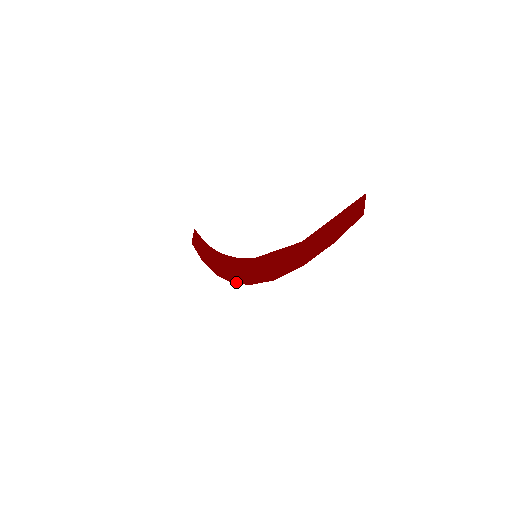
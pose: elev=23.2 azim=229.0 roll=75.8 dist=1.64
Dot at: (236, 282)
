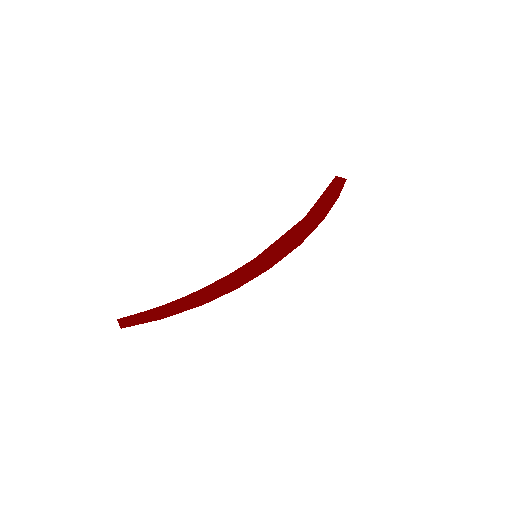
Dot at: (246, 282)
